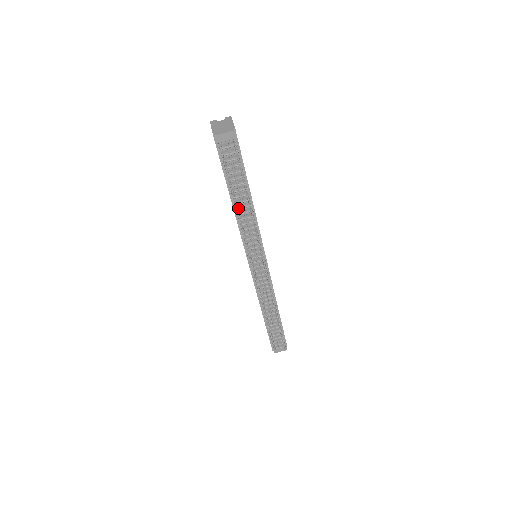
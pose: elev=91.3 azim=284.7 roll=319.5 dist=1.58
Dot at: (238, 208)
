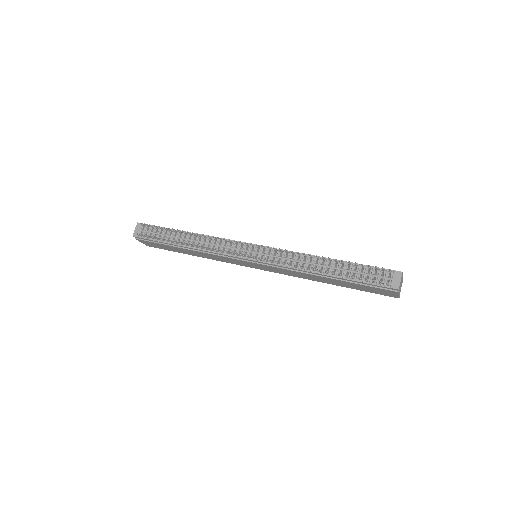
Dot at: (189, 245)
